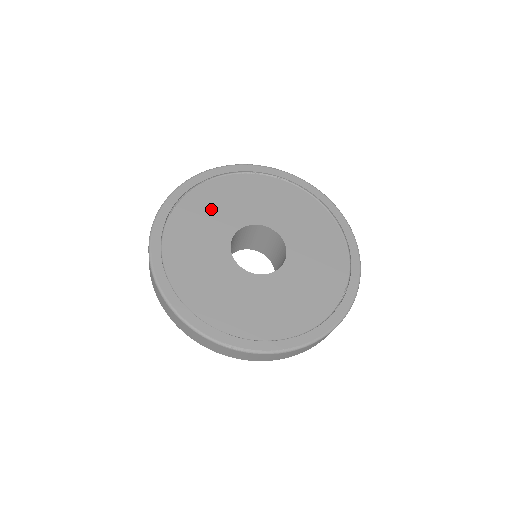
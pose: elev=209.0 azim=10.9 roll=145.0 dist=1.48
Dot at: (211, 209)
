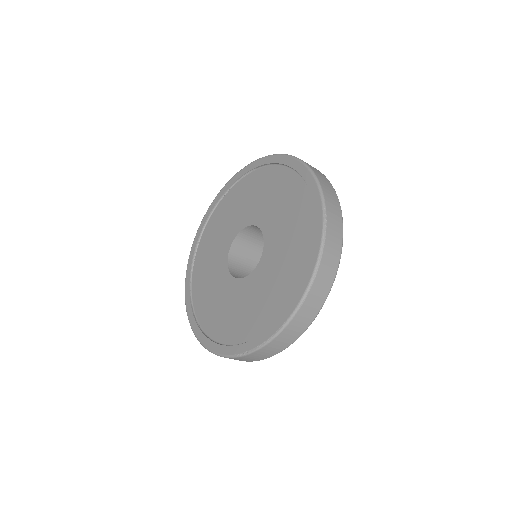
Dot at: (212, 245)
